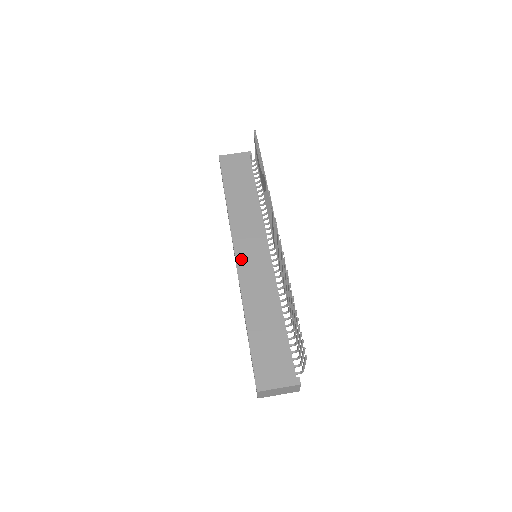
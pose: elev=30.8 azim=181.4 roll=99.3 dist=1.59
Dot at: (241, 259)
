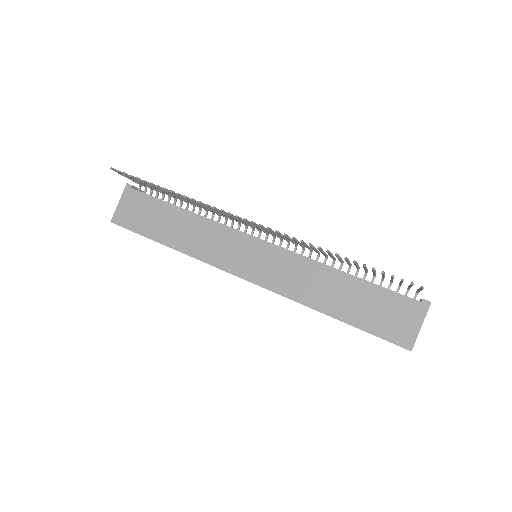
Dot at: (252, 276)
